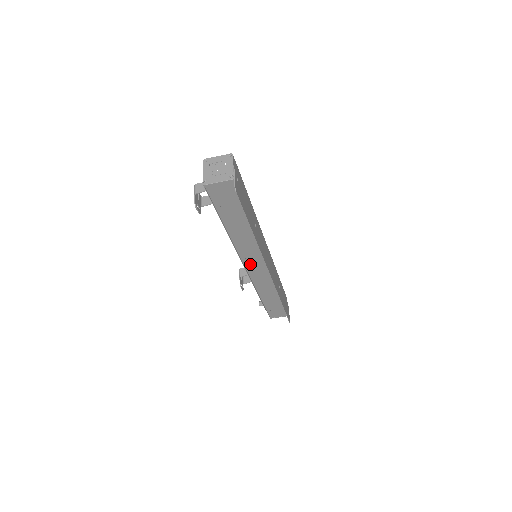
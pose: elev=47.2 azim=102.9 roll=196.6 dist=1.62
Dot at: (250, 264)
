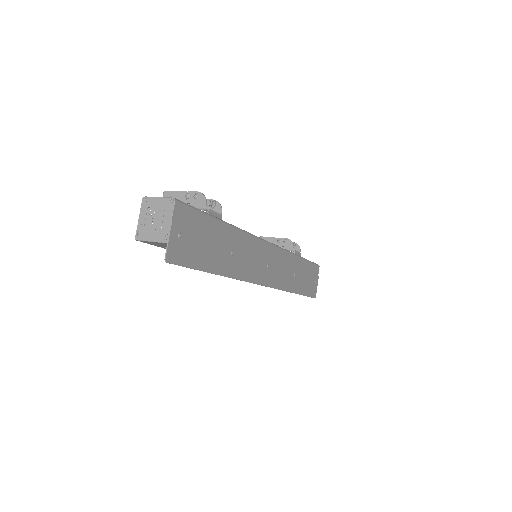
Dot at: occluded
